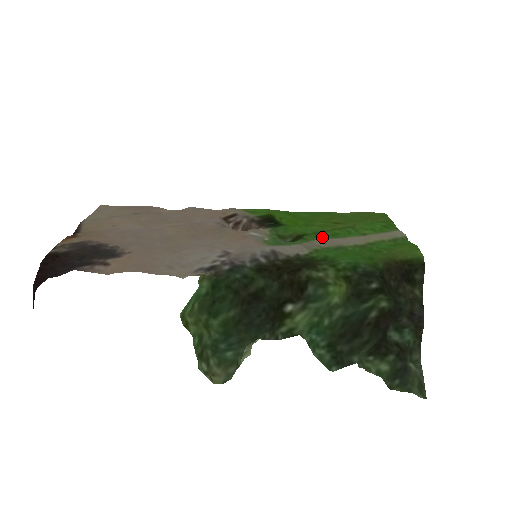
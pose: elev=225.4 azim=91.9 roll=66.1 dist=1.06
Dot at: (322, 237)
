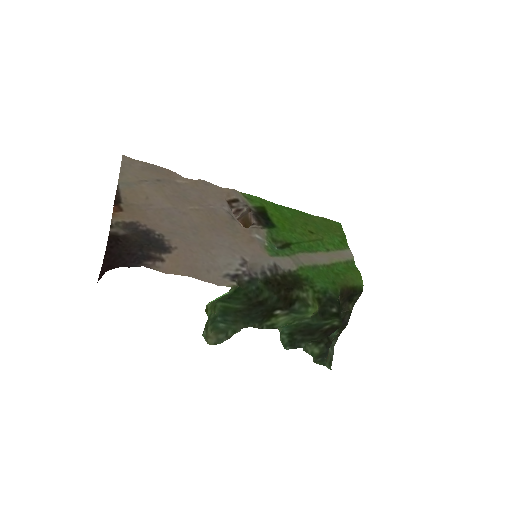
Dot at: (303, 249)
